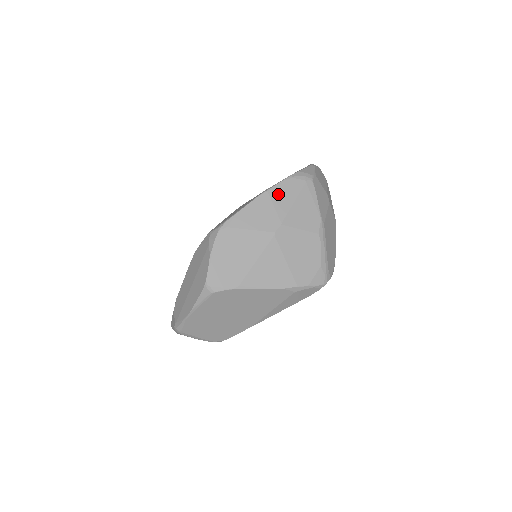
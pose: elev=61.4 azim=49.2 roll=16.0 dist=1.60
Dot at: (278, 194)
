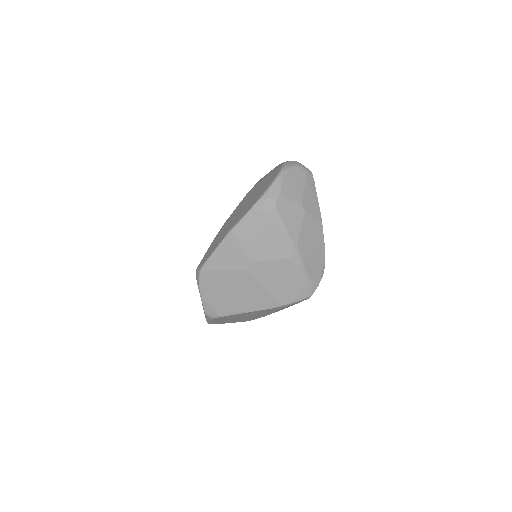
Dot at: (242, 232)
